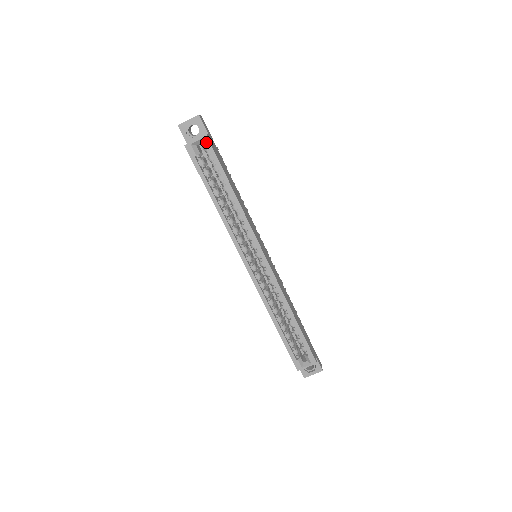
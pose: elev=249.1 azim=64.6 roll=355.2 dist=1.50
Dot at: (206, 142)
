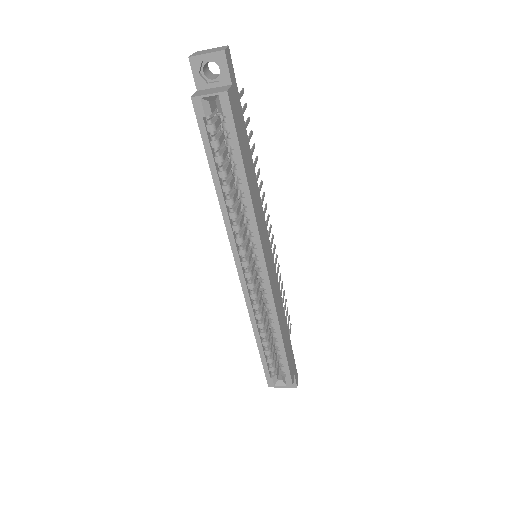
Dot at: (224, 102)
